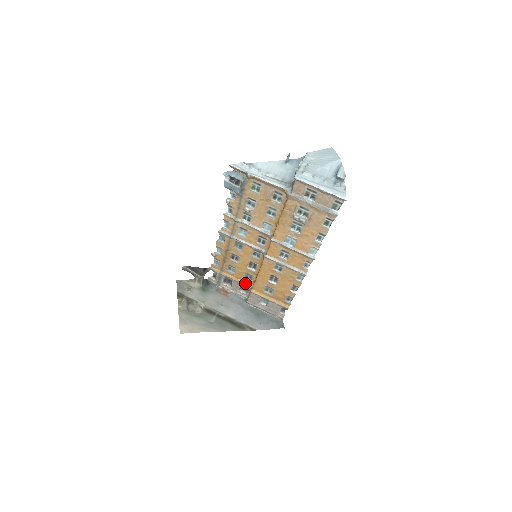
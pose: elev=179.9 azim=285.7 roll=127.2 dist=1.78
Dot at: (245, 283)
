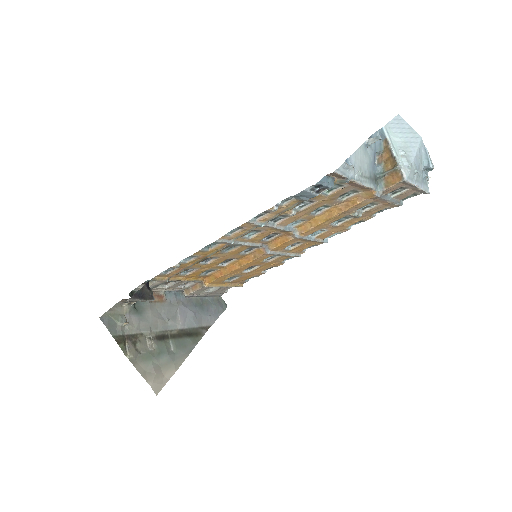
Dot at: (196, 279)
